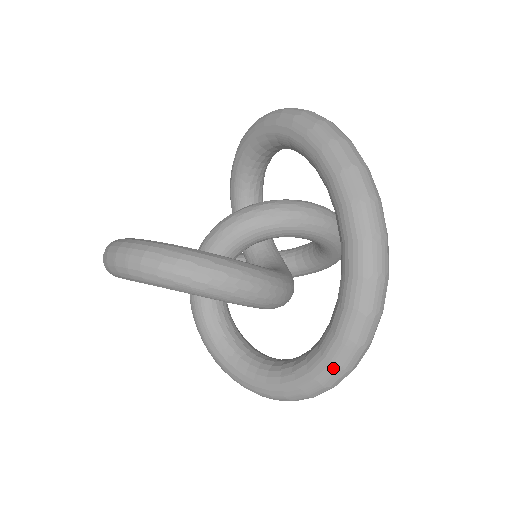
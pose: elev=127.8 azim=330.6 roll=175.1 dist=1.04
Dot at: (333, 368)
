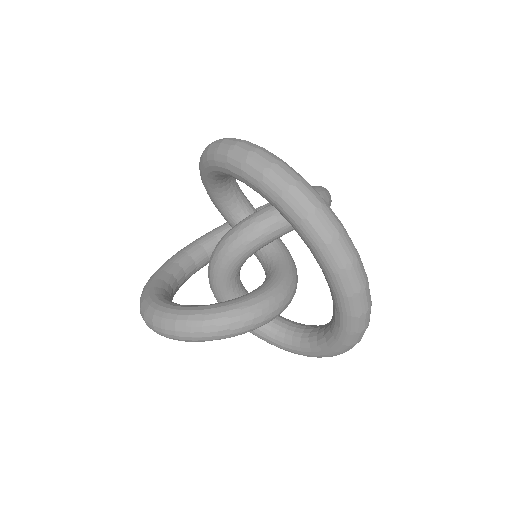
Dot at: (346, 346)
